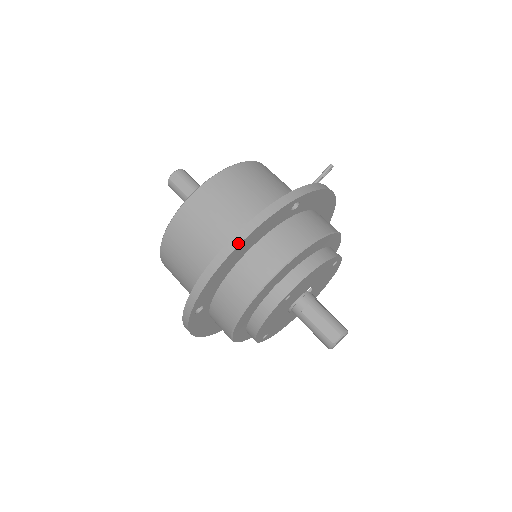
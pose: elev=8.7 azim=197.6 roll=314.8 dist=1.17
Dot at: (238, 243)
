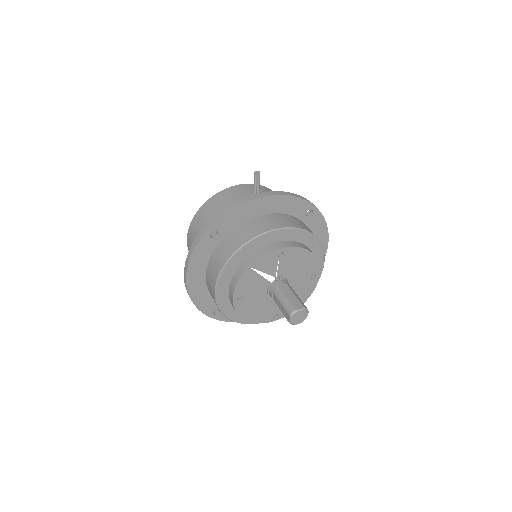
Dot at: (185, 277)
